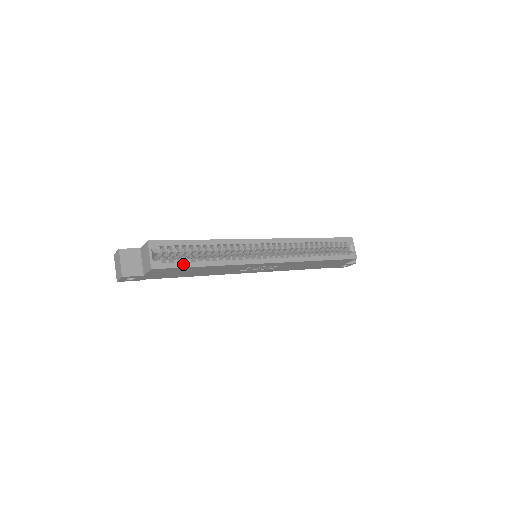
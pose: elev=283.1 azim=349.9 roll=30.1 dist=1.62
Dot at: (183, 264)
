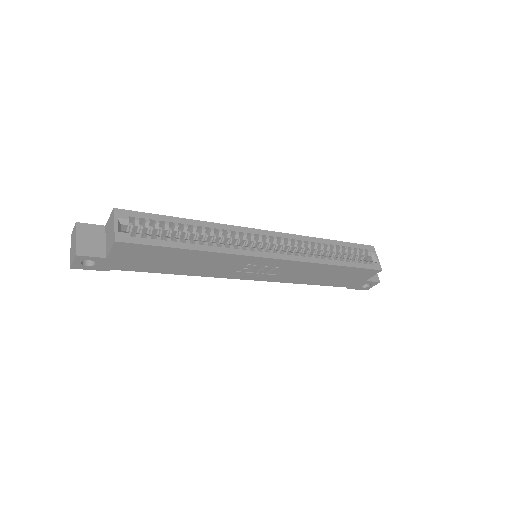
Dot at: (159, 242)
